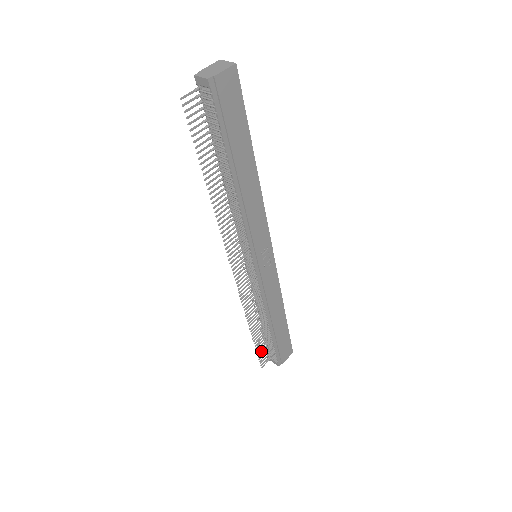
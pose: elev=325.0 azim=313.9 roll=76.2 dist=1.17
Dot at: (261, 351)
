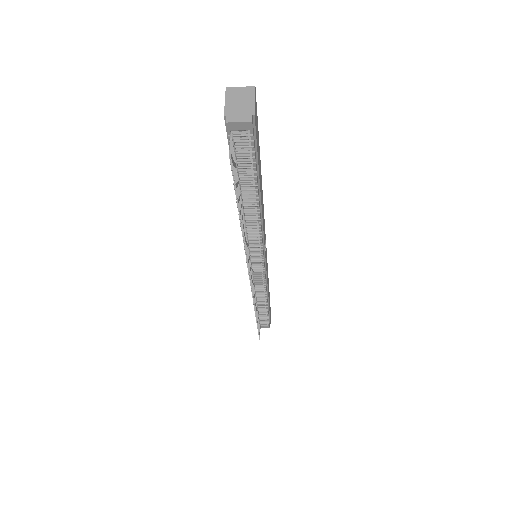
Dot at: occluded
